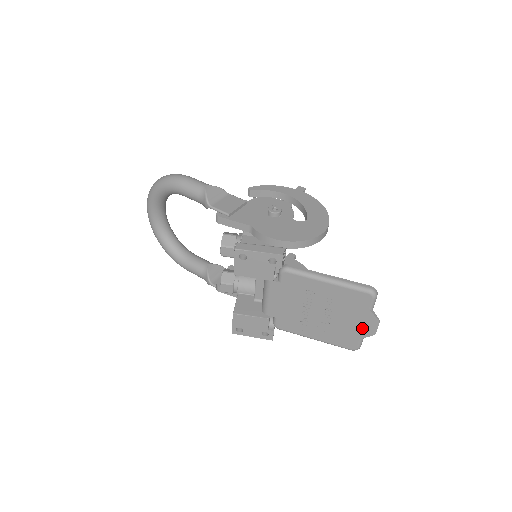
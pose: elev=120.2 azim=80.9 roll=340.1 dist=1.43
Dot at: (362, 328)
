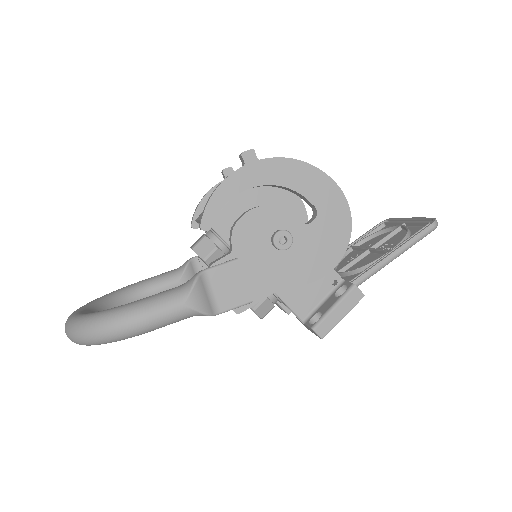
Dot at: occluded
